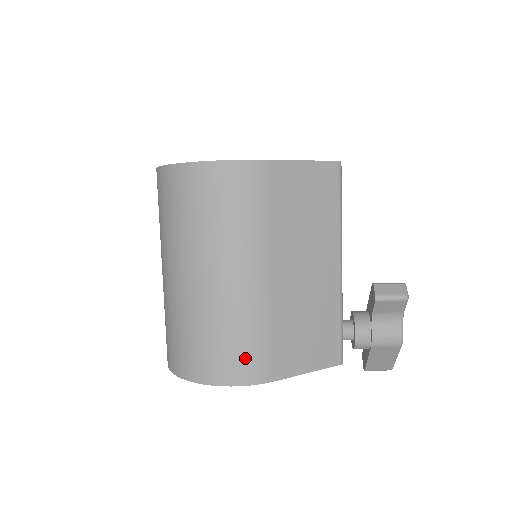
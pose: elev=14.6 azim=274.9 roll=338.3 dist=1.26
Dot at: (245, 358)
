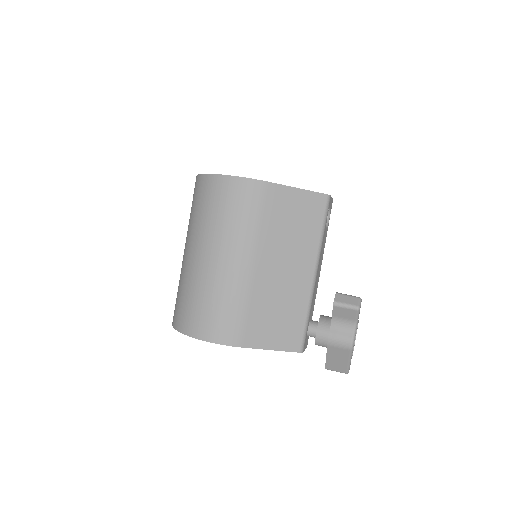
Dot at: (223, 323)
